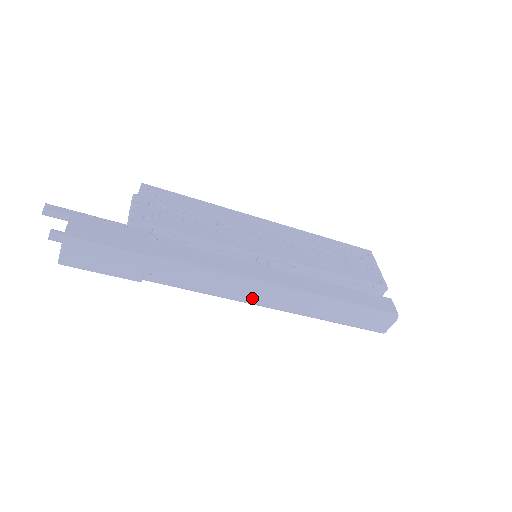
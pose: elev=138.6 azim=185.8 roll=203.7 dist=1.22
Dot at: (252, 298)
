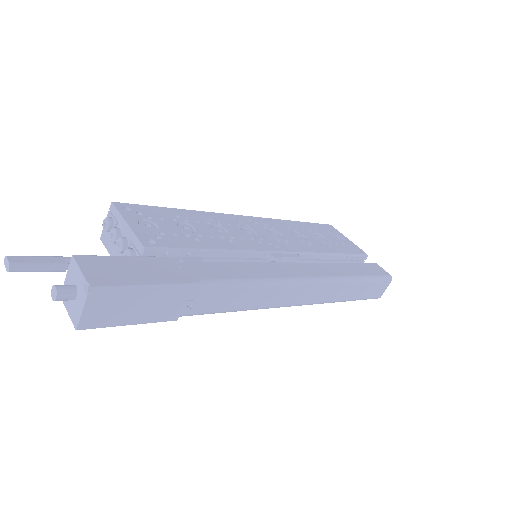
Dot at: (284, 300)
